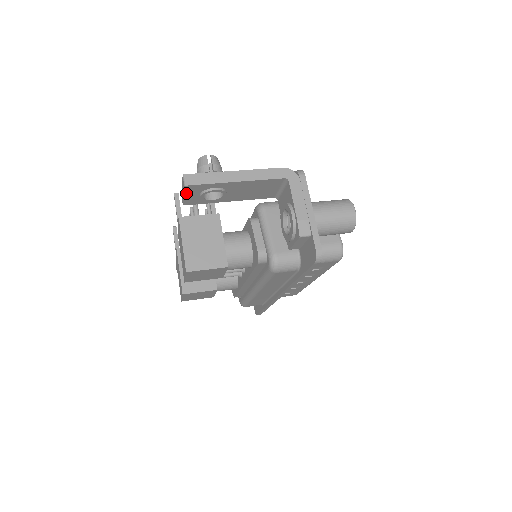
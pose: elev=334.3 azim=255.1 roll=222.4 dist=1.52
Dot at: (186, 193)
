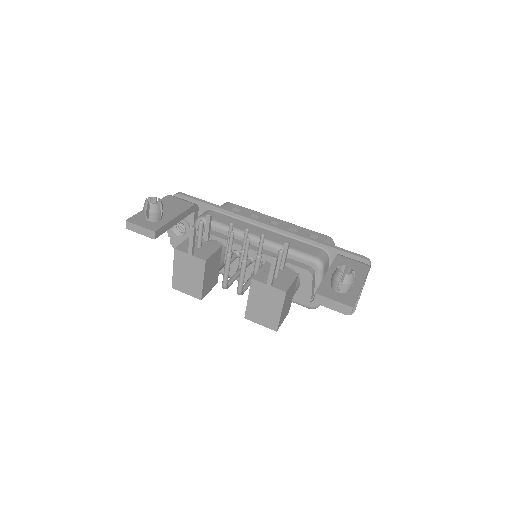
Dot at: (337, 309)
